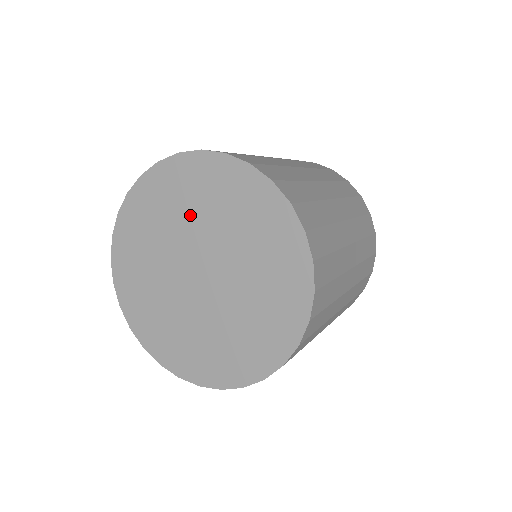
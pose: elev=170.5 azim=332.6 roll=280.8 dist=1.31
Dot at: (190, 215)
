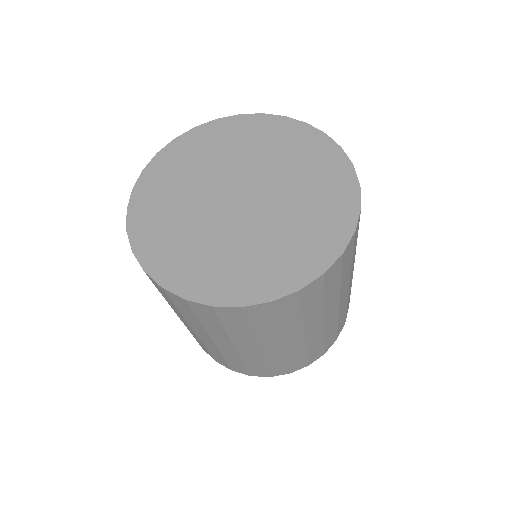
Dot at: (274, 160)
